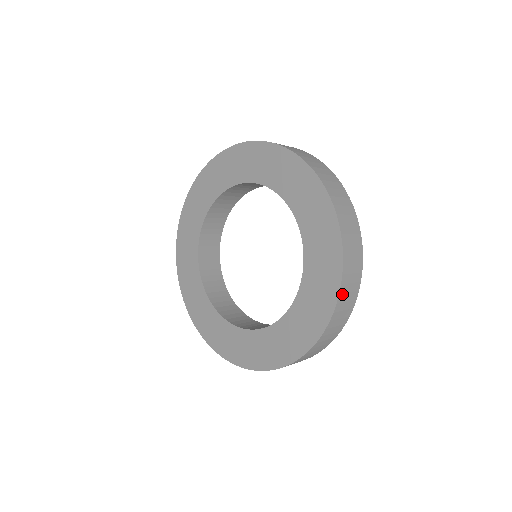
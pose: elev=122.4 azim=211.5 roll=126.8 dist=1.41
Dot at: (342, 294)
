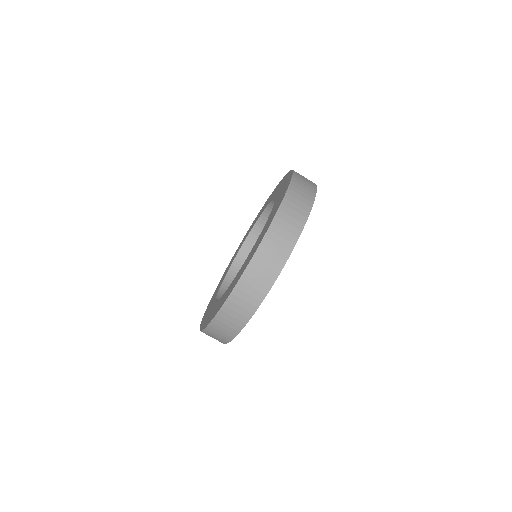
Dot at: (227, 307)
